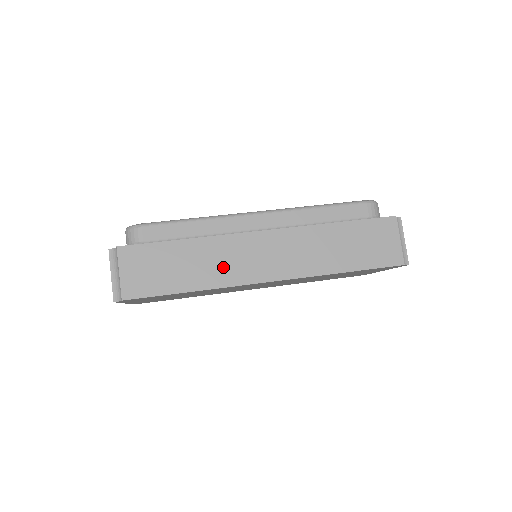
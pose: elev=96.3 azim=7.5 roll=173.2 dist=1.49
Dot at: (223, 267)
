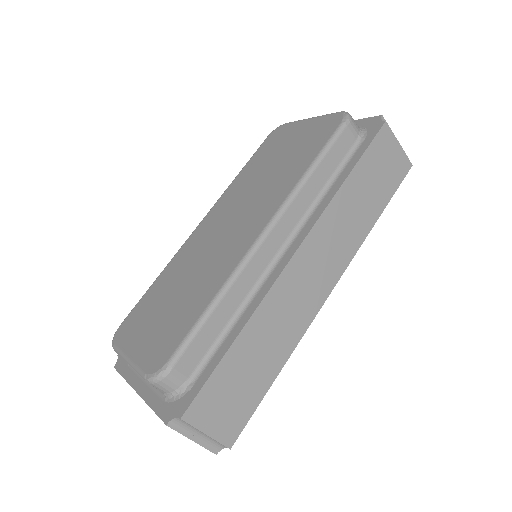
Dot at: (288, 323)
